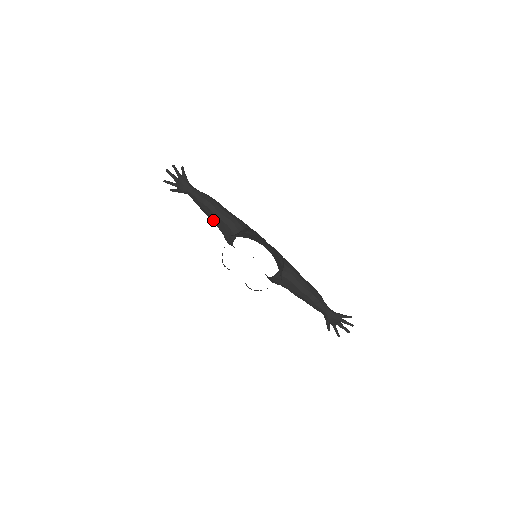
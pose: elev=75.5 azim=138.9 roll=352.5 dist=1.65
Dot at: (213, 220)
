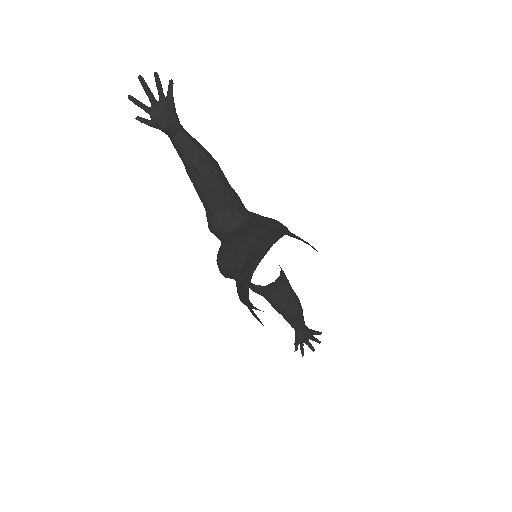
Dot at: (206, 191)
